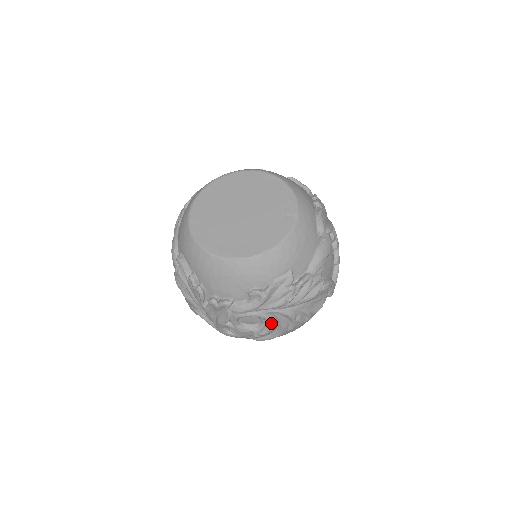
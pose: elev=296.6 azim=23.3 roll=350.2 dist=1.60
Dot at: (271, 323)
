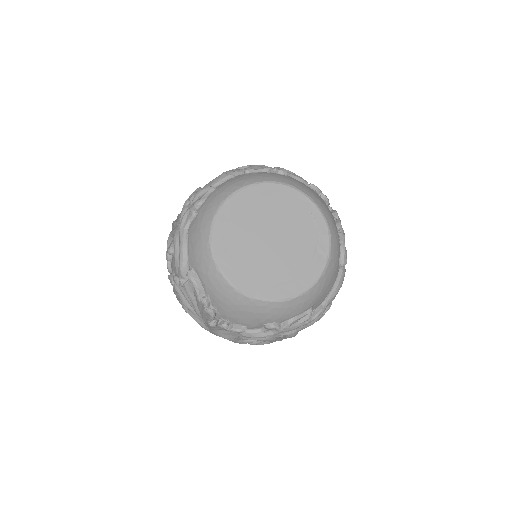
Dot at: occluded
